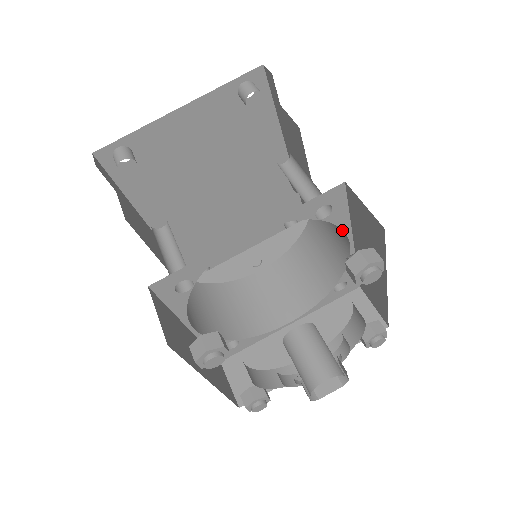
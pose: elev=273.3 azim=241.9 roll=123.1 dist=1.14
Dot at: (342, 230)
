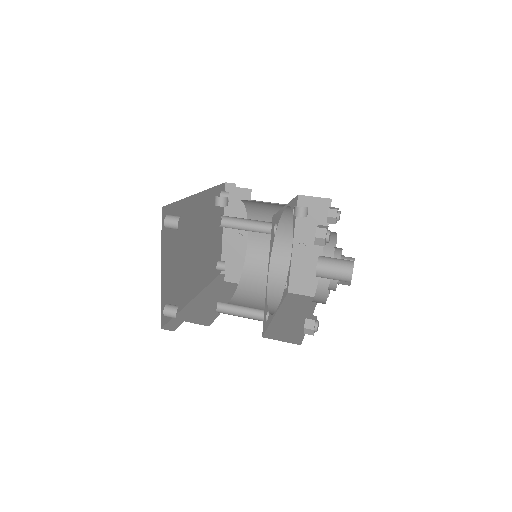
Dot at: occluded
